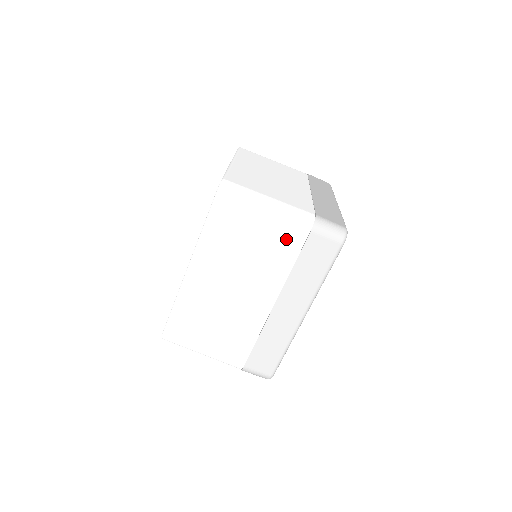
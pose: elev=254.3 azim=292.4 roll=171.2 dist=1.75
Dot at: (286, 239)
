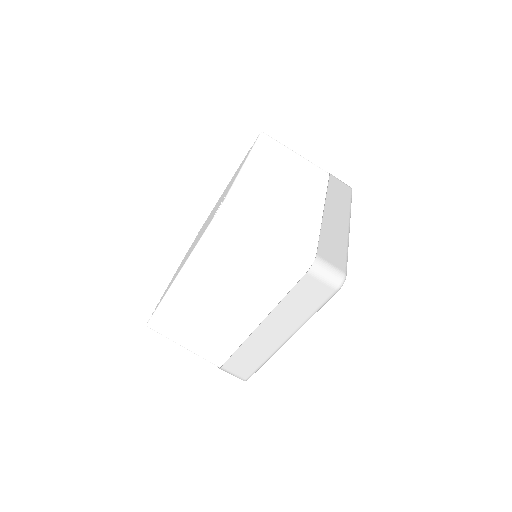
Dot at: (280, 273)
